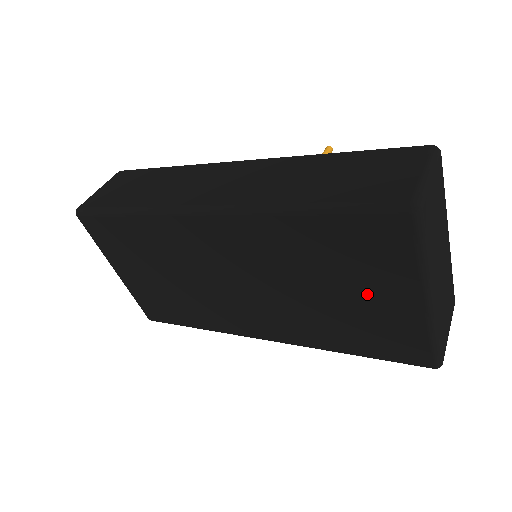
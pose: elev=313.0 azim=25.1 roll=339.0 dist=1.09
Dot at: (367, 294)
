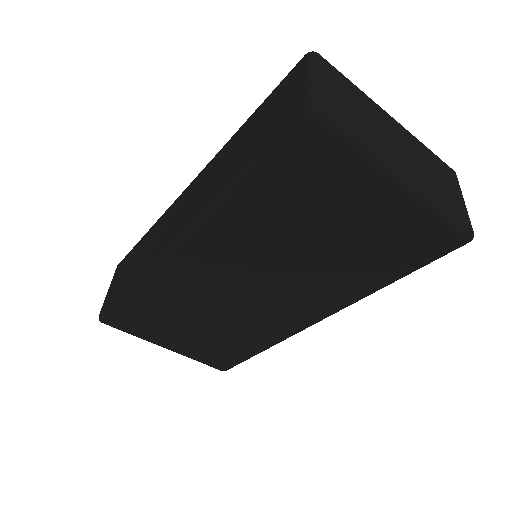
Dot at: (349, 218)
